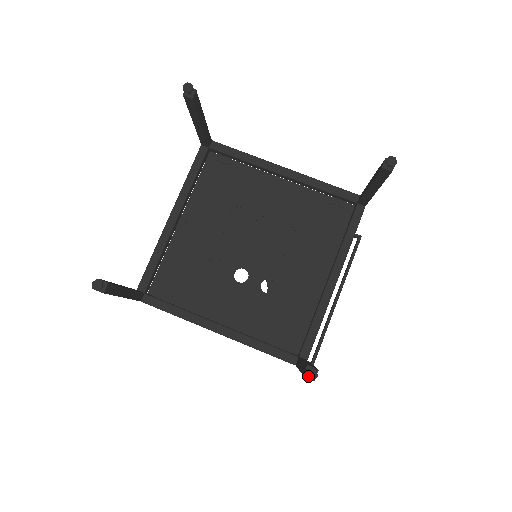
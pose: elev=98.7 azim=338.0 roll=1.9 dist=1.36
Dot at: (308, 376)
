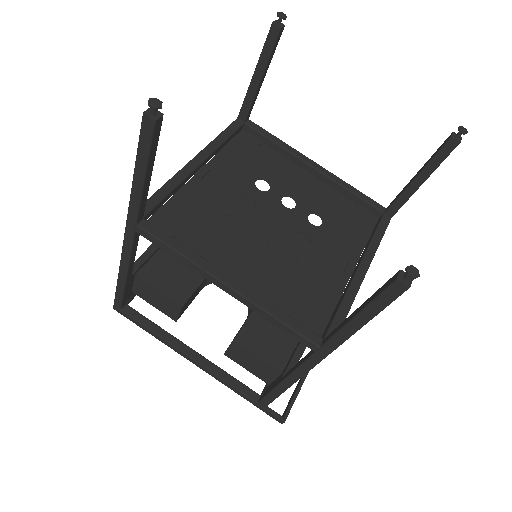
Dot at: (409, 272)
